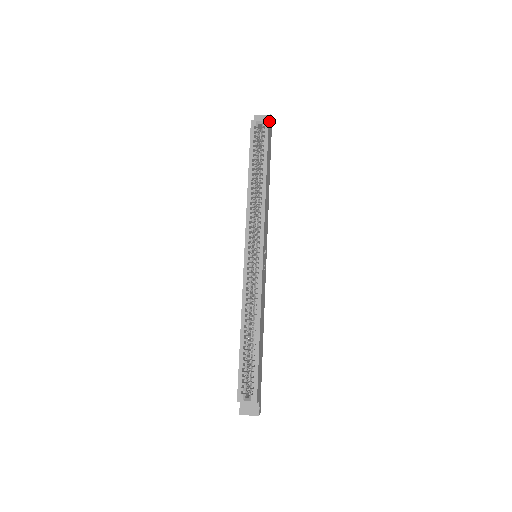
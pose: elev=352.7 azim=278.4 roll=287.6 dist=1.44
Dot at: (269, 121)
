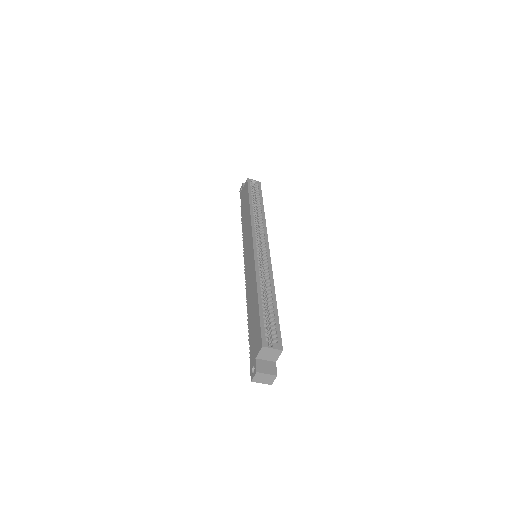
Dot at: occluded
